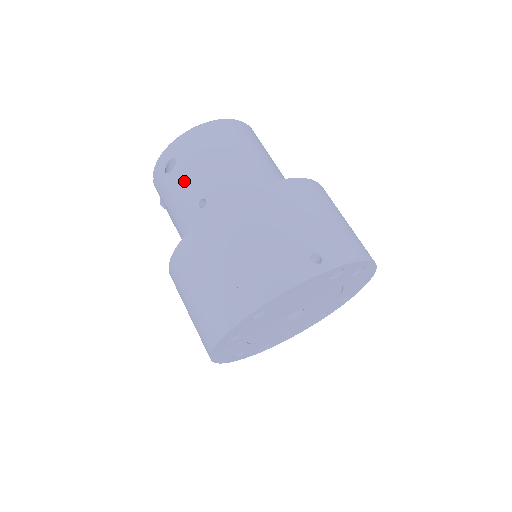
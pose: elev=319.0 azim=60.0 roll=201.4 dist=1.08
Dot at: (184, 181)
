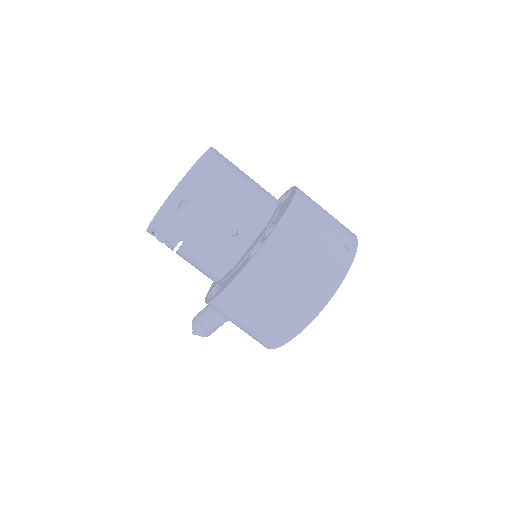
Dot at: (206, 217)
